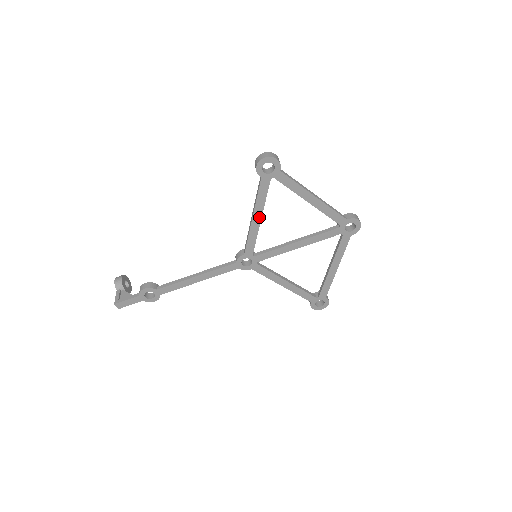
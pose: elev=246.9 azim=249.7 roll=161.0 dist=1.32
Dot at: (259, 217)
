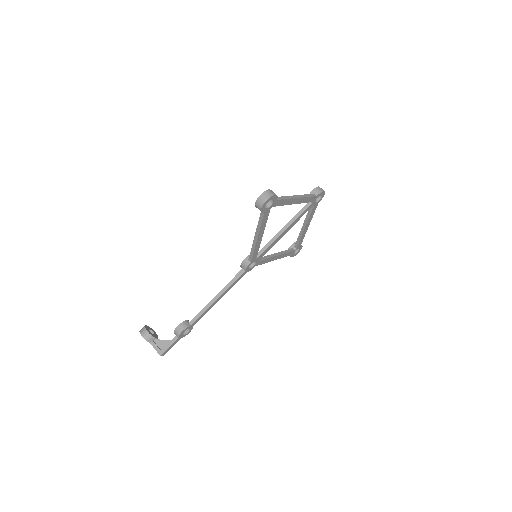
Dot at: (261, 235)
